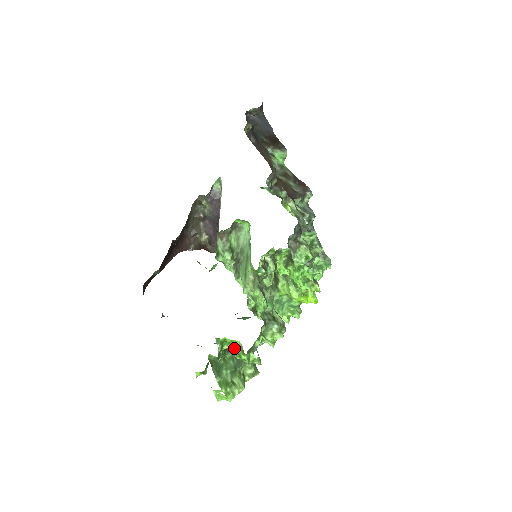
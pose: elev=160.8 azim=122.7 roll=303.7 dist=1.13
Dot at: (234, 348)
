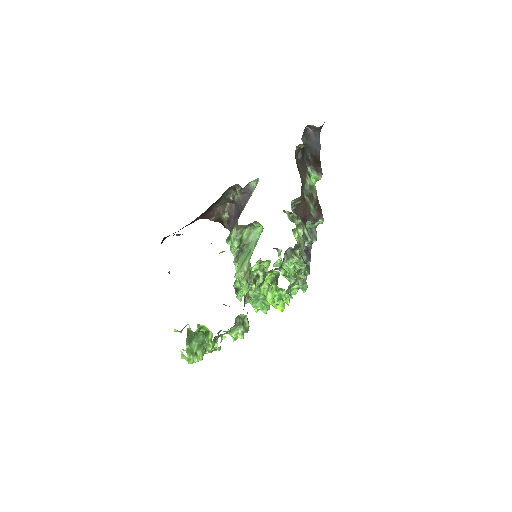
Dot at: (207, 333)
